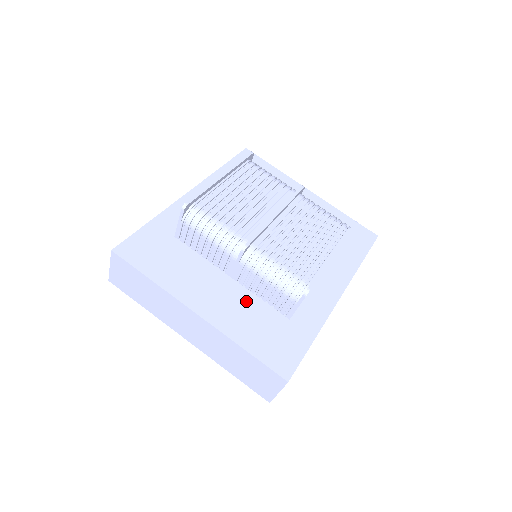
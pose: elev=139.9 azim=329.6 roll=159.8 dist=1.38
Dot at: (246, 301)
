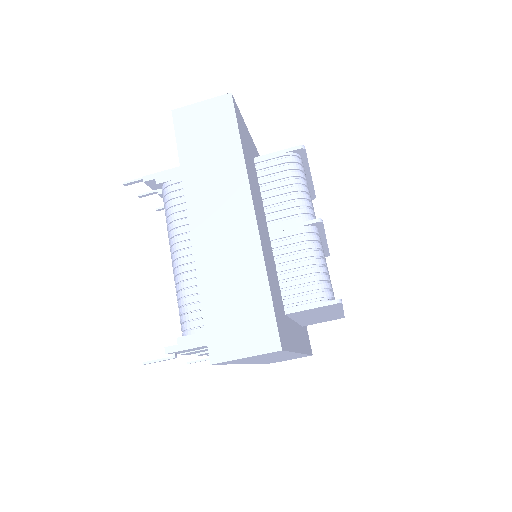
Dot at: (272, 259)
